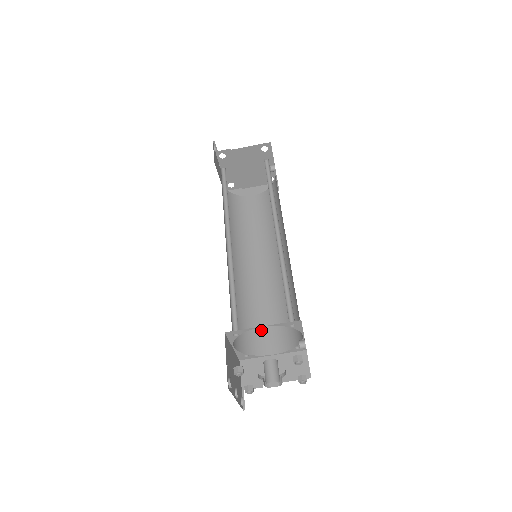
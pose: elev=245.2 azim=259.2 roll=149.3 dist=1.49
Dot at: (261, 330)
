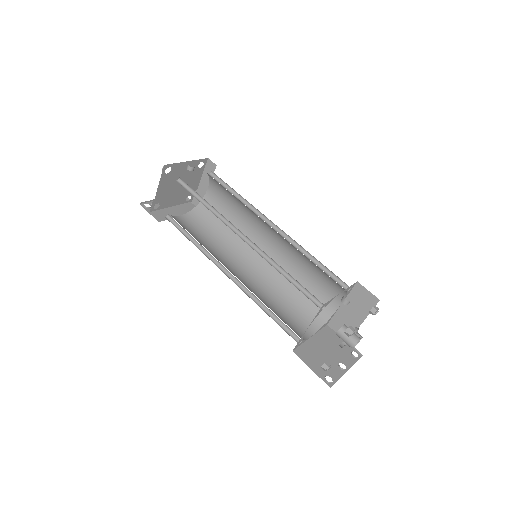
Dot at: (317, 293)
